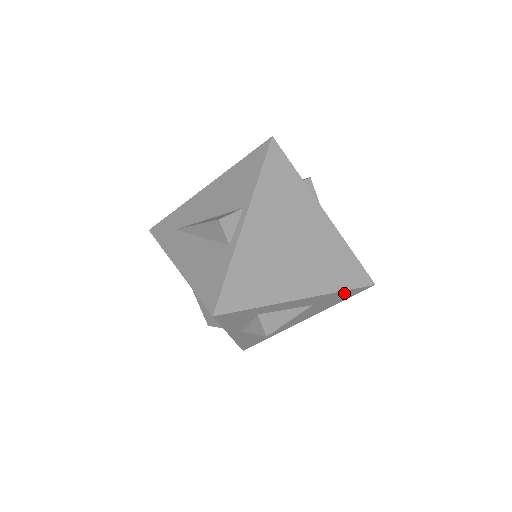
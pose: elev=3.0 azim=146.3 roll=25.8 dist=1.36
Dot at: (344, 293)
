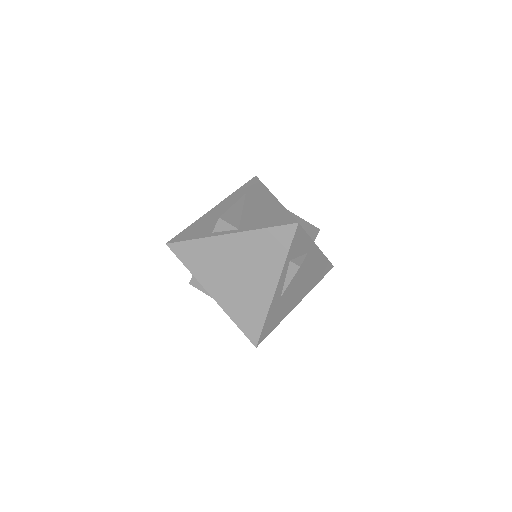
Dot at: occluded
